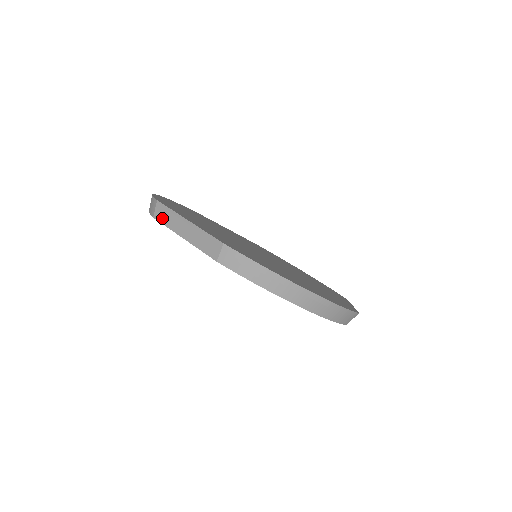
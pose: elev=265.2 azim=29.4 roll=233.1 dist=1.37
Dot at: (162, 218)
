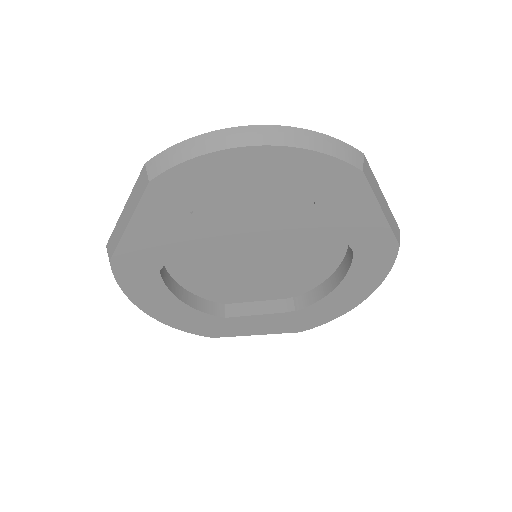
Dot at: (113, 247)
